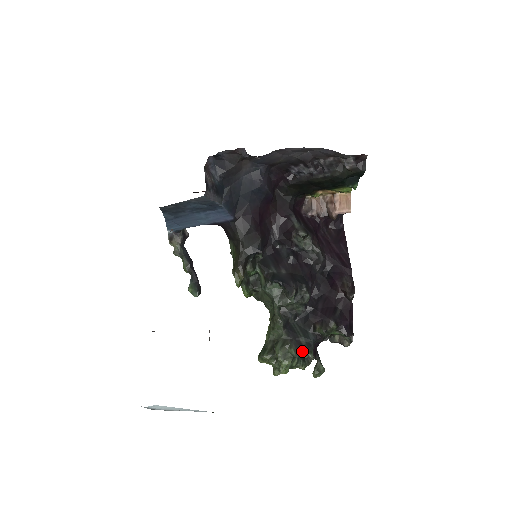
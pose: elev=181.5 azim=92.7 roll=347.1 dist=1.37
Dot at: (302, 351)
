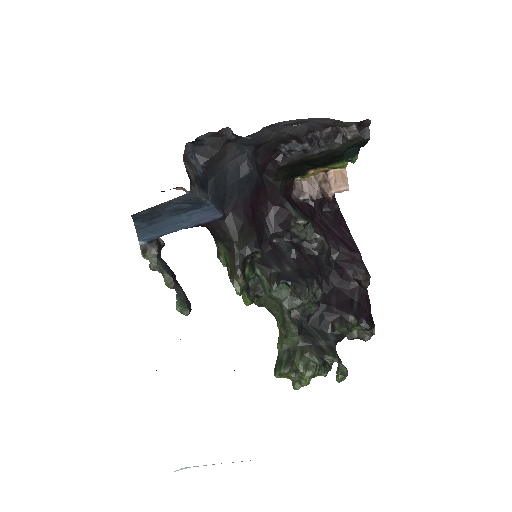
Dot at: (325, 357)
